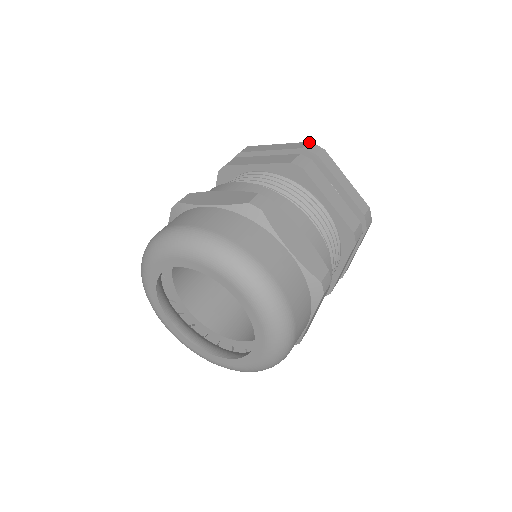
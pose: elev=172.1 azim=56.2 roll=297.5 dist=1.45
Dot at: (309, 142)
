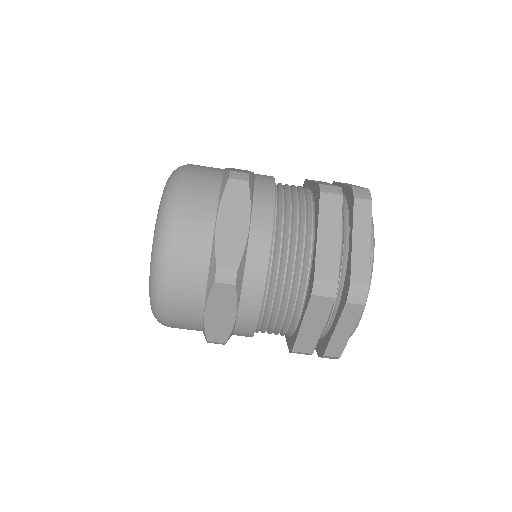
Dot at: occluded
